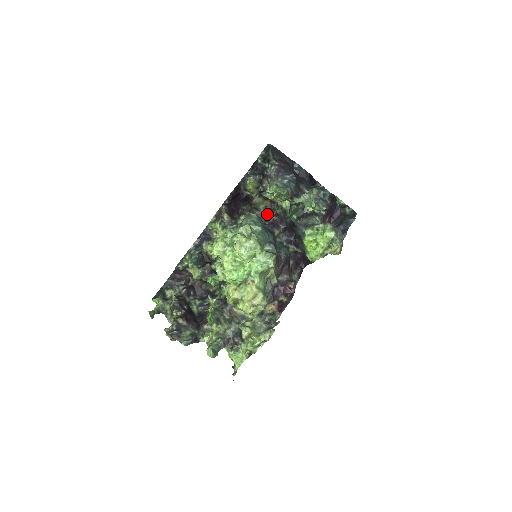
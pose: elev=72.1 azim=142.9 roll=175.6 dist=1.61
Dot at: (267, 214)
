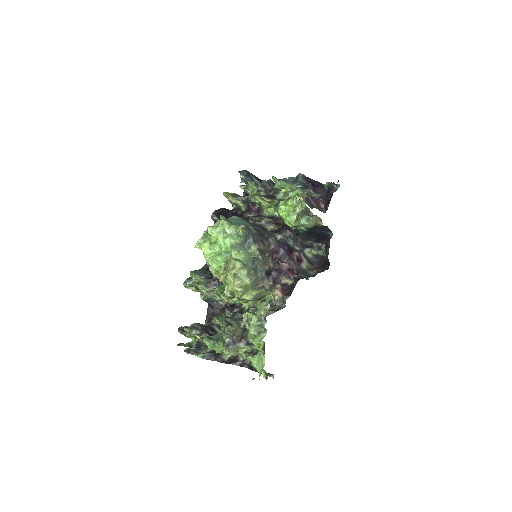
Dot at: occluded
